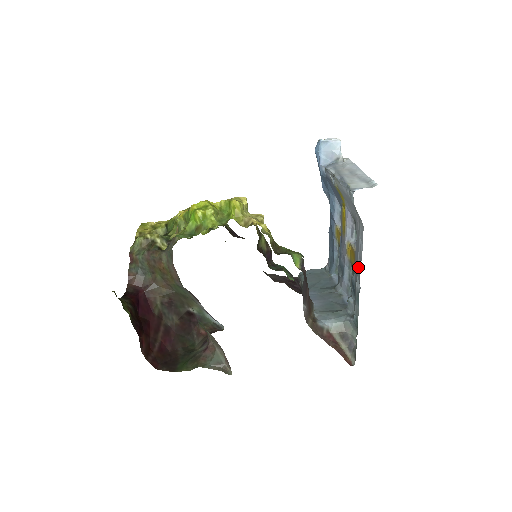
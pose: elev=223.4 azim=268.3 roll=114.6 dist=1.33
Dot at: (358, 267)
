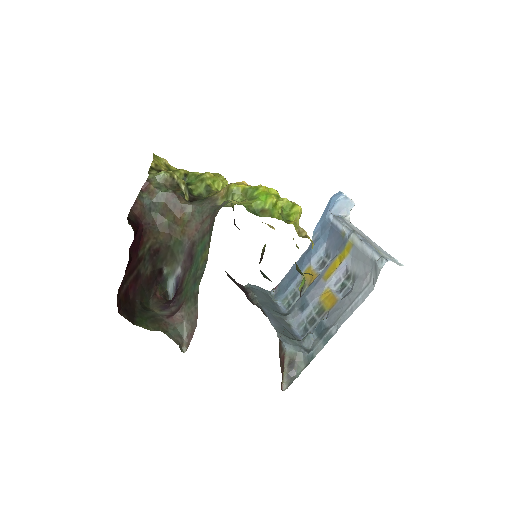
Dot at: (344, 316)
